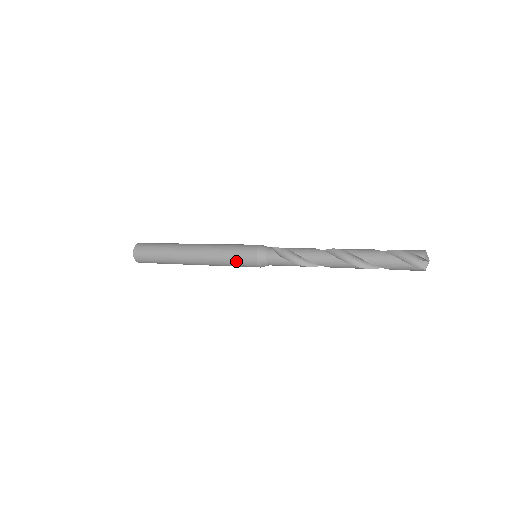
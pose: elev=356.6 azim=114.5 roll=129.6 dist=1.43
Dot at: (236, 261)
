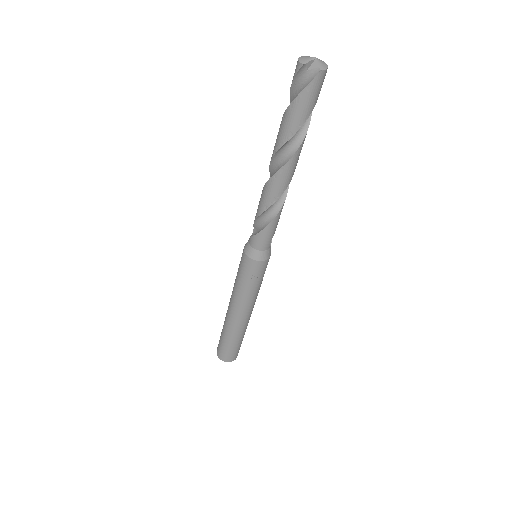
Dot at: (250, 280)
